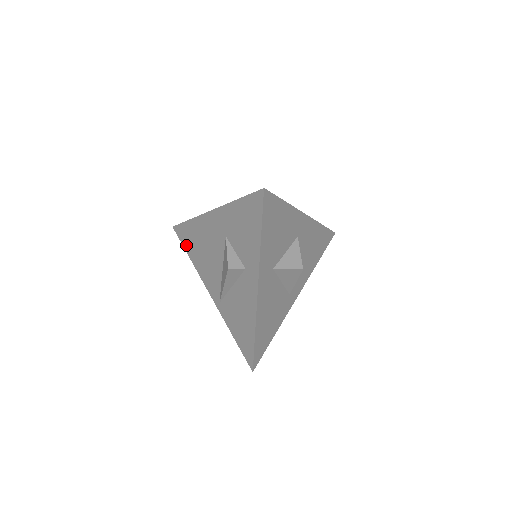
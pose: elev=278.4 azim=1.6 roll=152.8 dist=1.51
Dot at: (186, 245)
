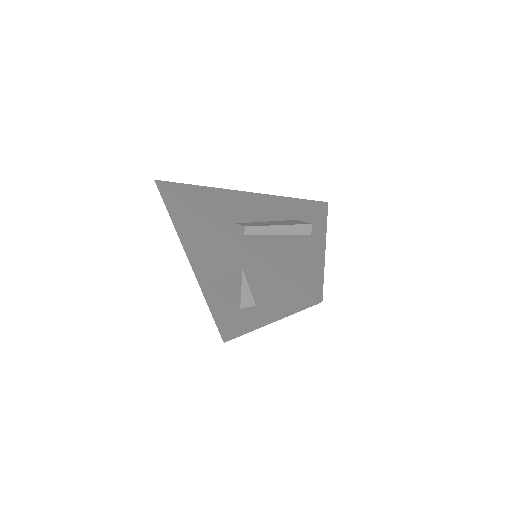
Dot at: (172, 213)
